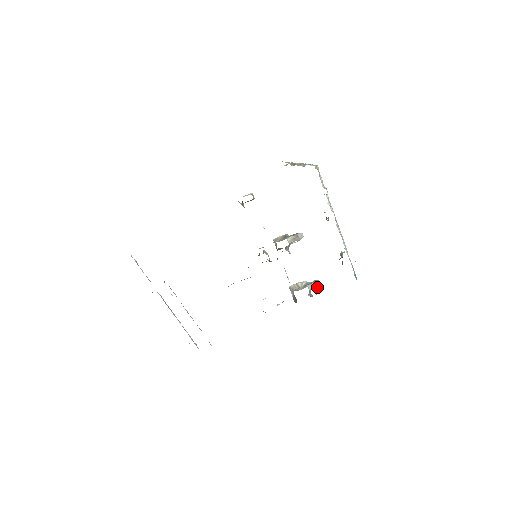
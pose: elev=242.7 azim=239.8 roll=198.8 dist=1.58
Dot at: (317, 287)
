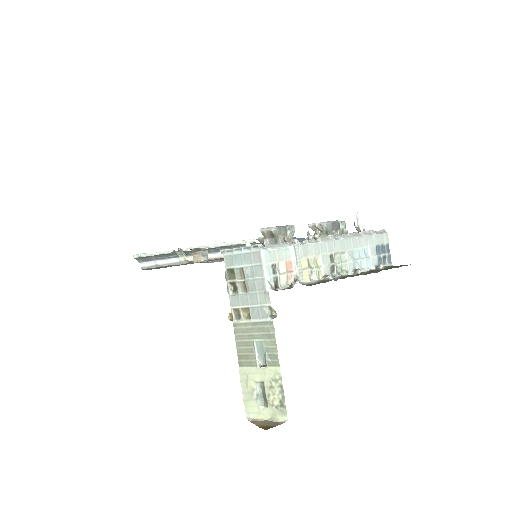
Dot at: occluded
